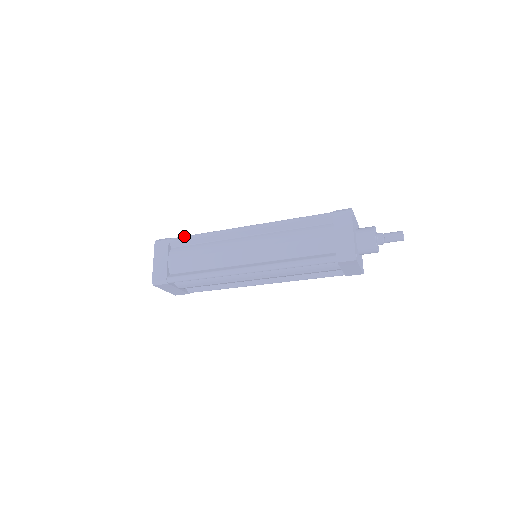
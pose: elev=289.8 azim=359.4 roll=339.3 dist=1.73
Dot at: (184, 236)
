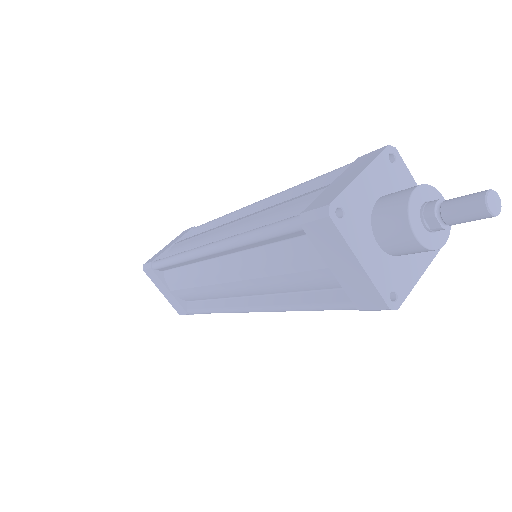
Dot at: (159, 263)
